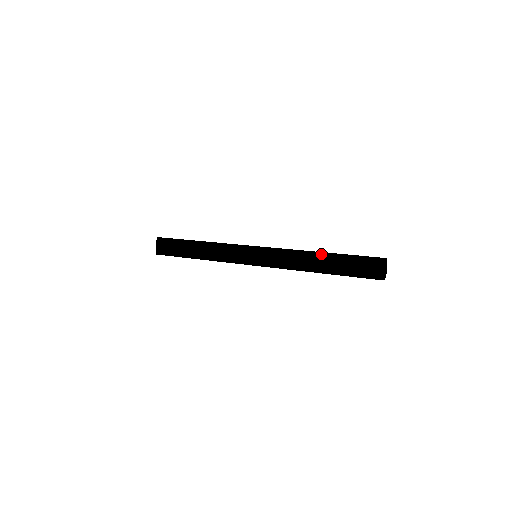
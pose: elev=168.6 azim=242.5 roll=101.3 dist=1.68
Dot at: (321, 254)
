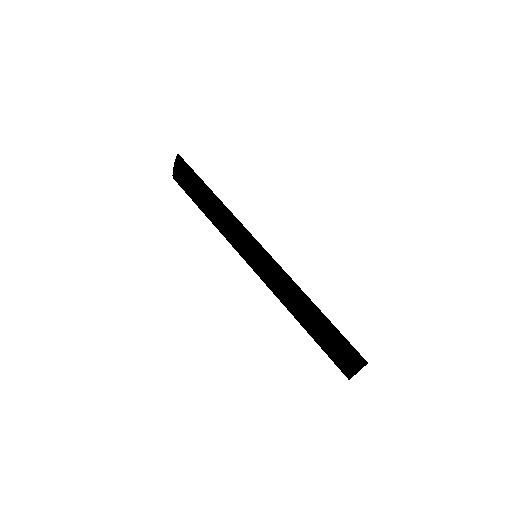
Dot at: (306, 315)
